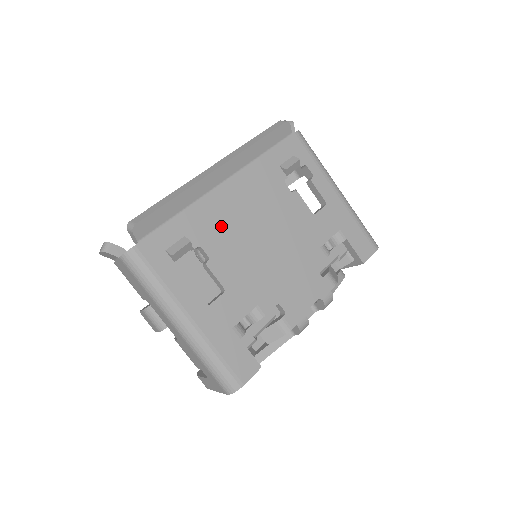
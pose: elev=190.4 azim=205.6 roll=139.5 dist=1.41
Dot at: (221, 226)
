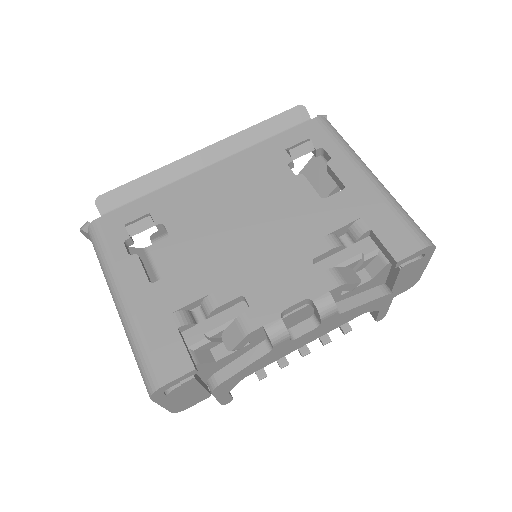
Dot at: (194, 206)
